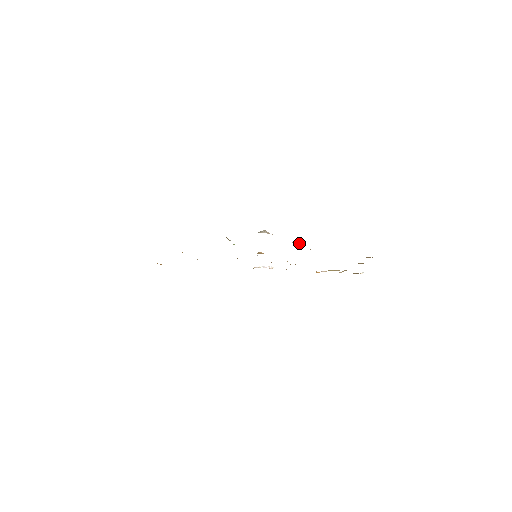
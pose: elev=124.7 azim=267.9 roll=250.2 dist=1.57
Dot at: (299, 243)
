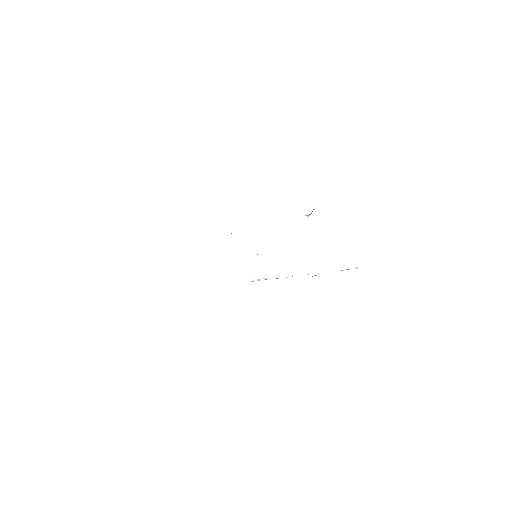
Dot at: (308, 215)
